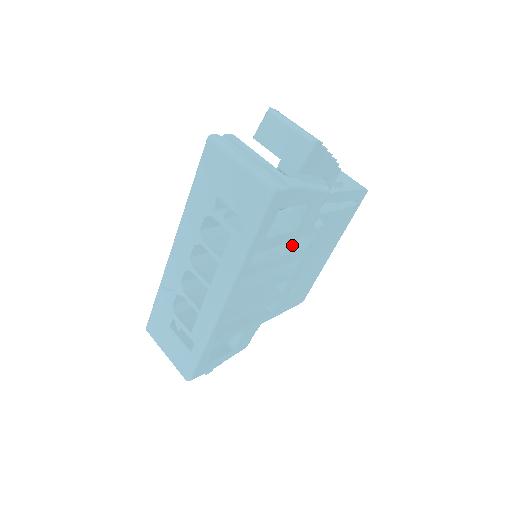
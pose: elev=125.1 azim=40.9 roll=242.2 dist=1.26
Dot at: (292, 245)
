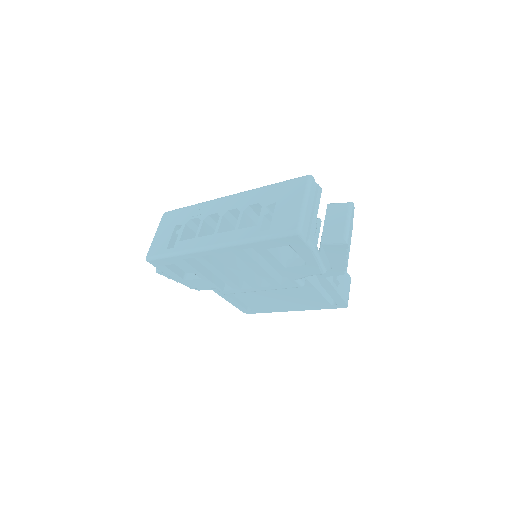
Dot at: (276, 274)
